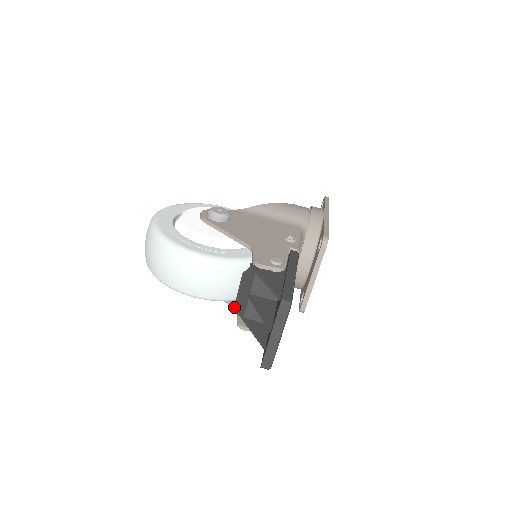
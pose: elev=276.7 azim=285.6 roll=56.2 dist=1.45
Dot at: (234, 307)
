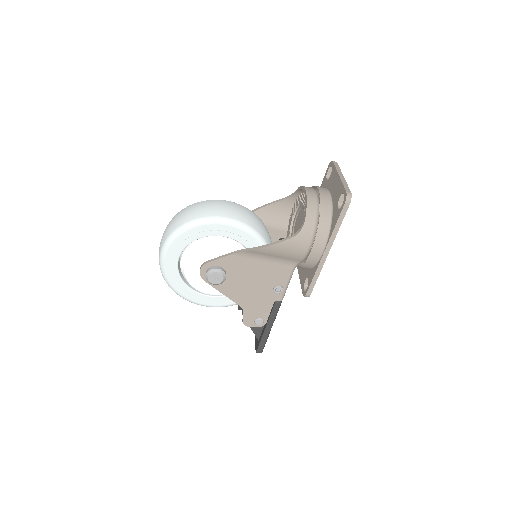
Dot at: occluded
